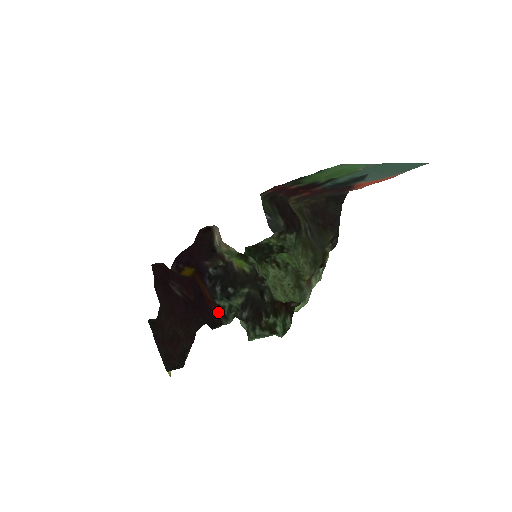
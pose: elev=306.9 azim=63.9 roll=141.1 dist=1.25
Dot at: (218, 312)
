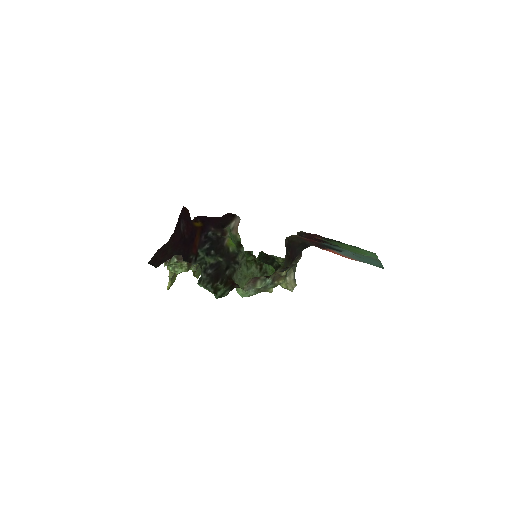
Dot at: (194, 255)
